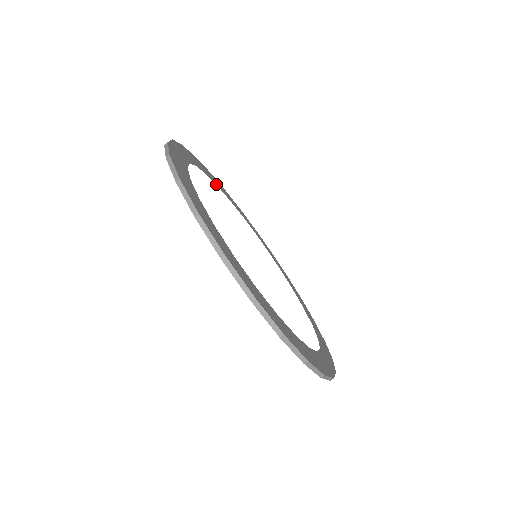
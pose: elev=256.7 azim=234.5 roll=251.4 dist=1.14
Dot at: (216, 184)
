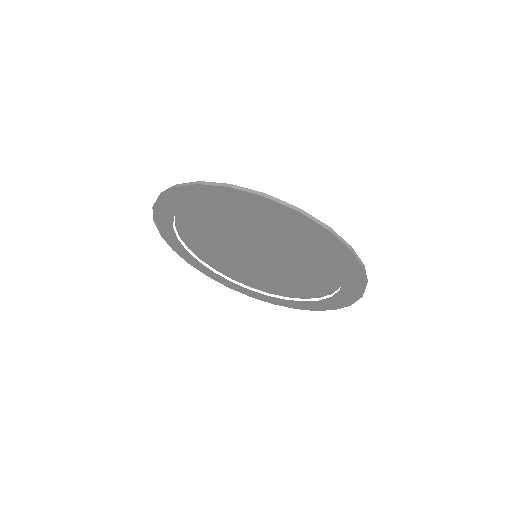
Dot at: occluded
